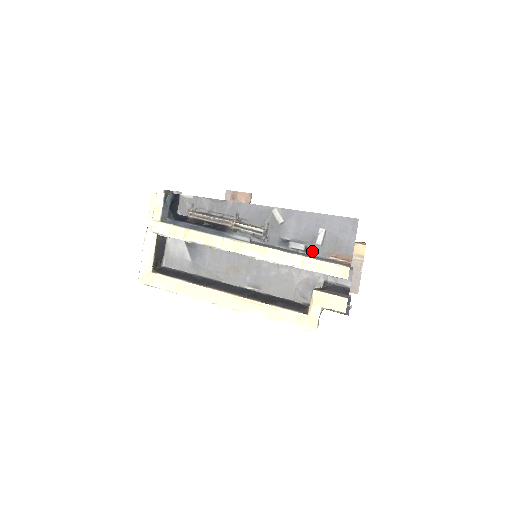
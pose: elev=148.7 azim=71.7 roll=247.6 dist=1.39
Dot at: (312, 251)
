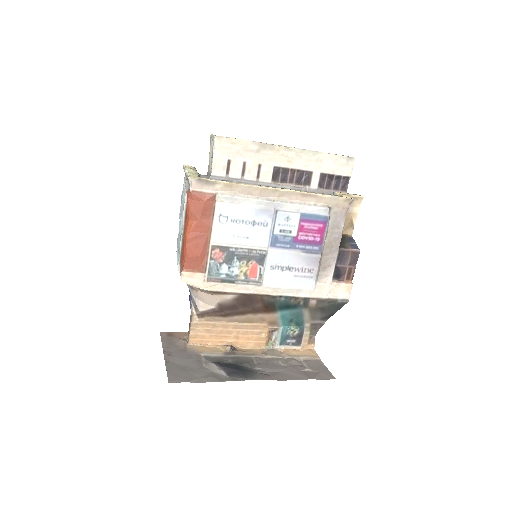
Dot at: occluded
